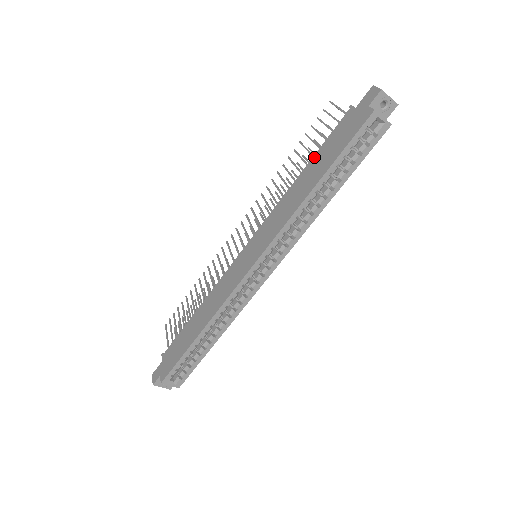
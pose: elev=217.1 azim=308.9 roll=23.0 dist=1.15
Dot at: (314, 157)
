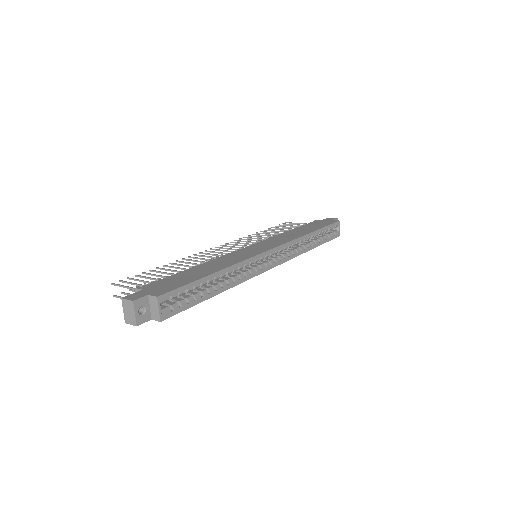
Dot at: (299, 227)
